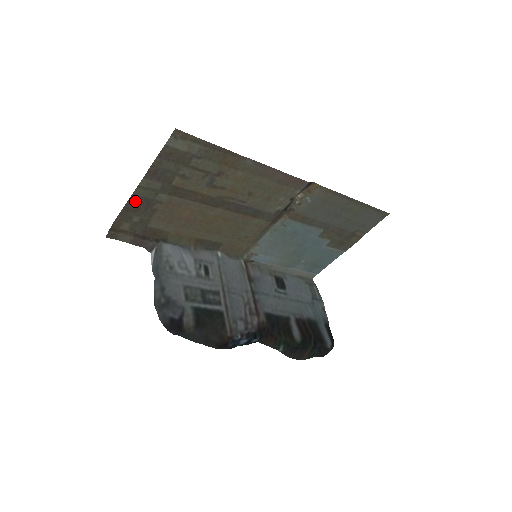
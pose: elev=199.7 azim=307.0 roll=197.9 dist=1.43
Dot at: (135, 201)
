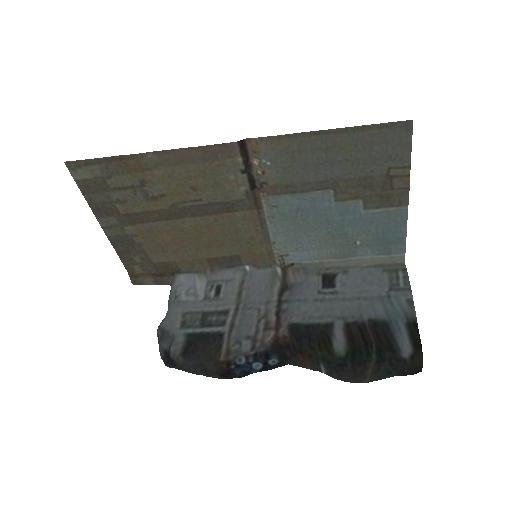
Dot at: (117, 243)
